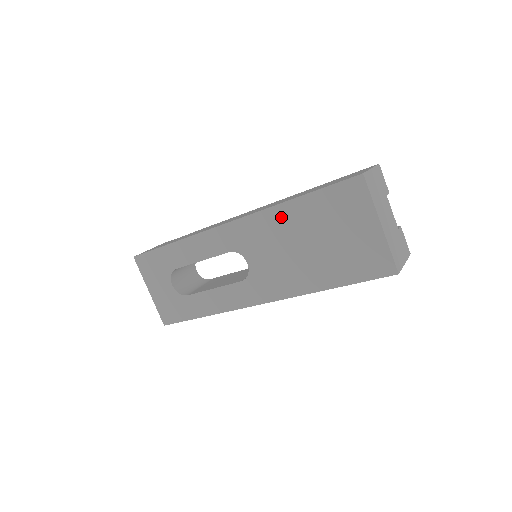
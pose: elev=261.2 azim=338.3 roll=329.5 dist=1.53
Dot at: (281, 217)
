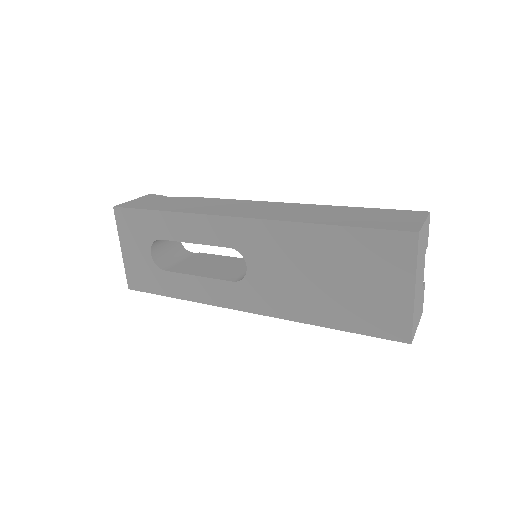
Dot at: (304, 237)
